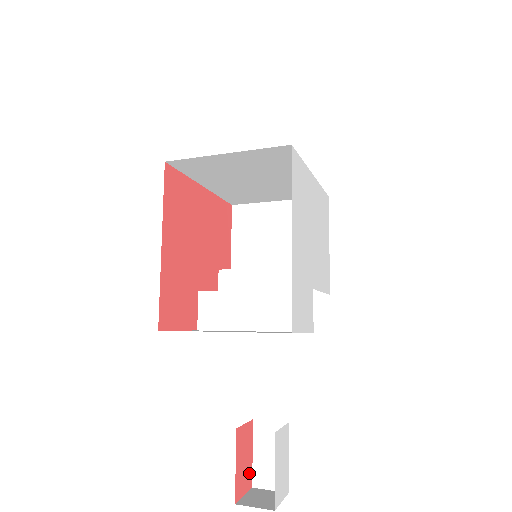
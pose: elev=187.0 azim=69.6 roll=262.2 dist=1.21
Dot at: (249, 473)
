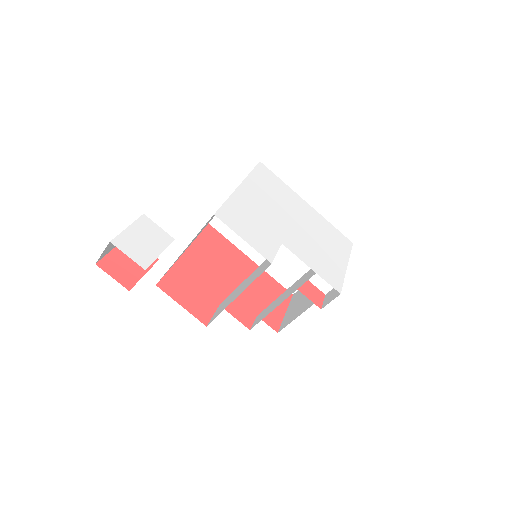
Dot at: (131, 278)
